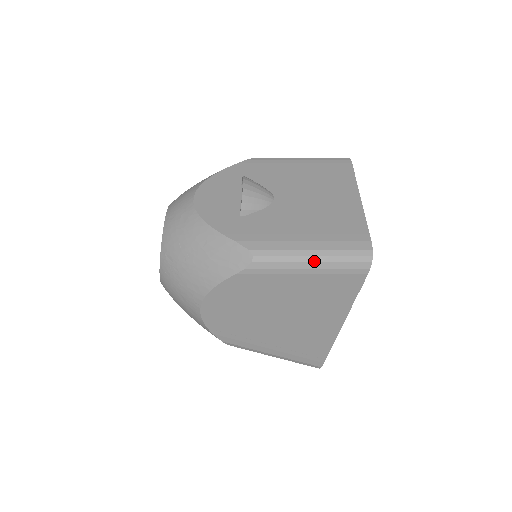
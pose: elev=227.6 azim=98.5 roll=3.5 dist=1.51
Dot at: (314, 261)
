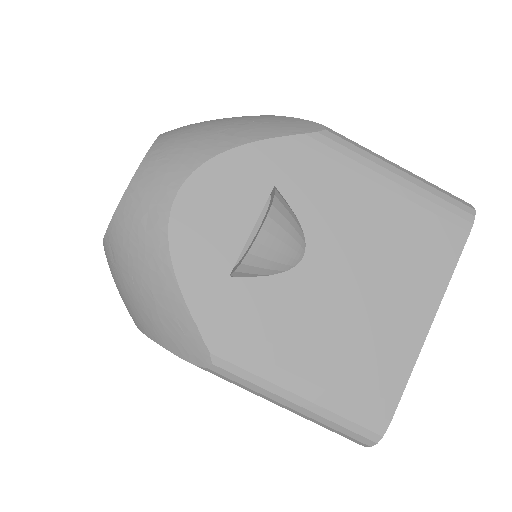
Dot at: (294, 409)
